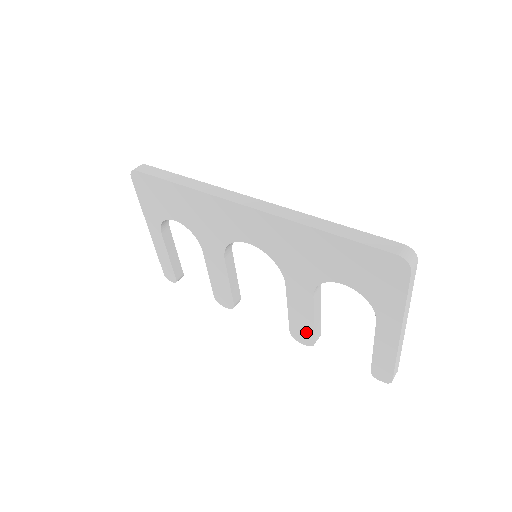
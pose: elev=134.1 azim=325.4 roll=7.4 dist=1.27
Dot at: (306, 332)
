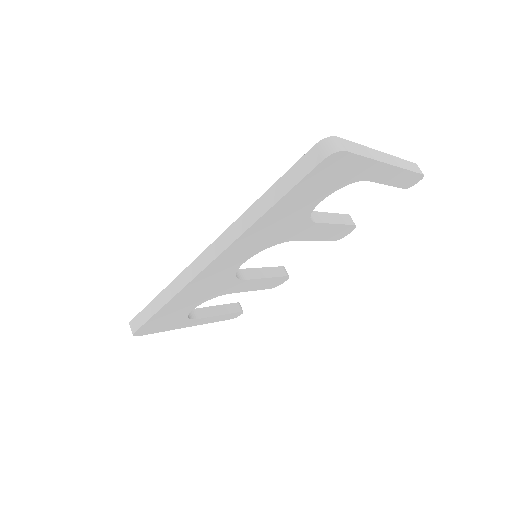
Dot at: (342, 230)
